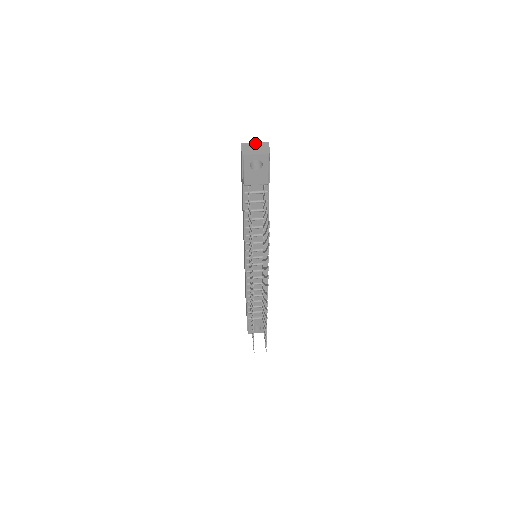
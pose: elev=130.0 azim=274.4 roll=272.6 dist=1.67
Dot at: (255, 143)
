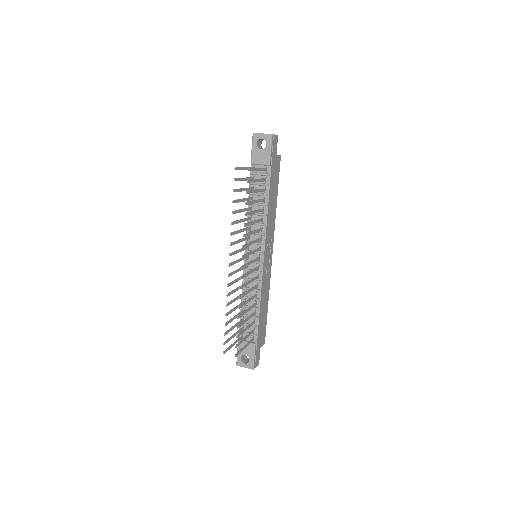
Dot at: occluded
